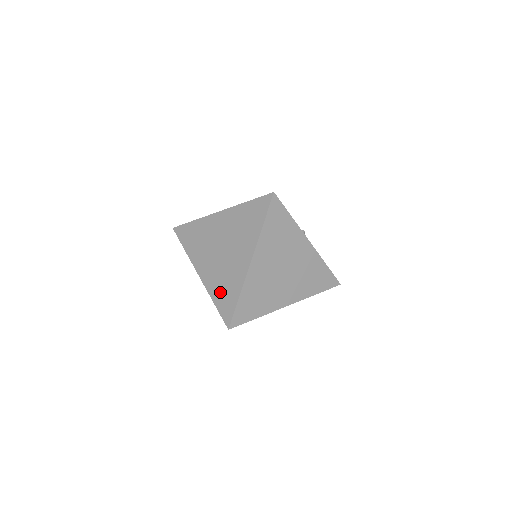
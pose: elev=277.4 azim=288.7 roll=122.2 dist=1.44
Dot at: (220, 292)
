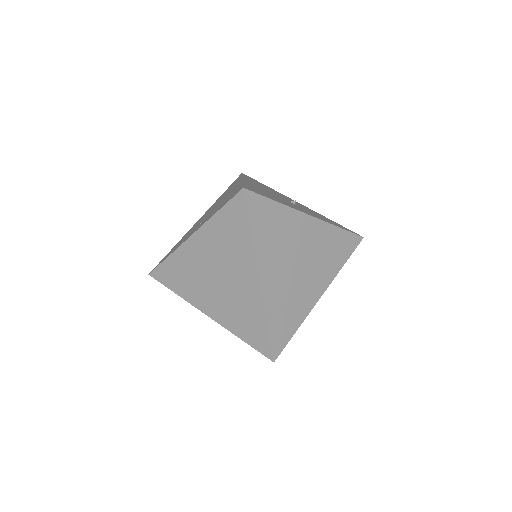
Dot at: (242, 325)
